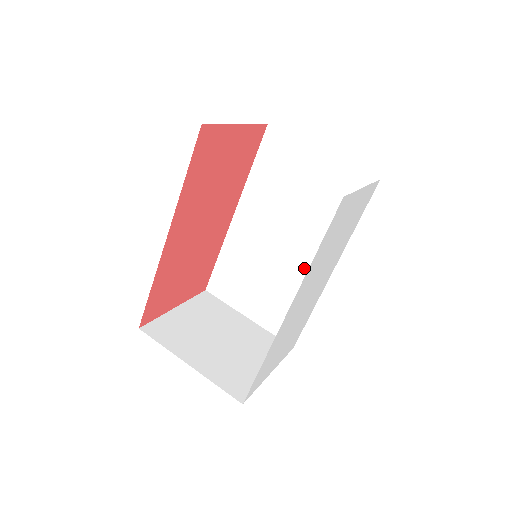
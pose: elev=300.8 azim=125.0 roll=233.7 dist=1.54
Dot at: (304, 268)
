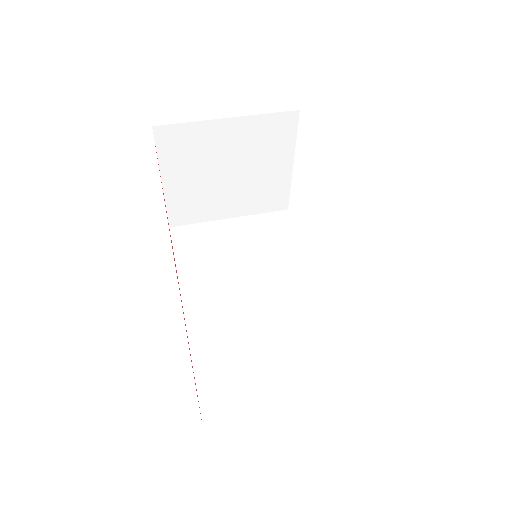
Dot at: (295, 303)
